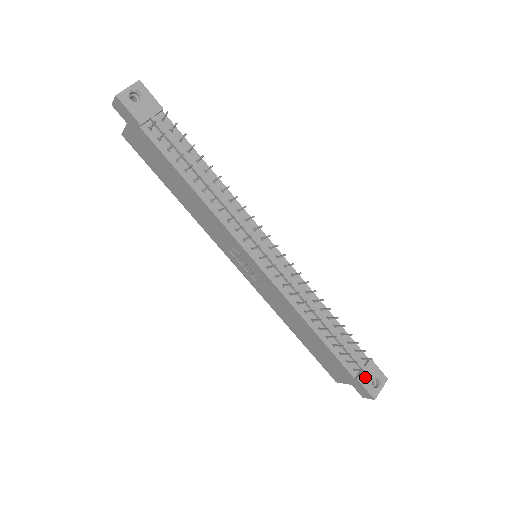
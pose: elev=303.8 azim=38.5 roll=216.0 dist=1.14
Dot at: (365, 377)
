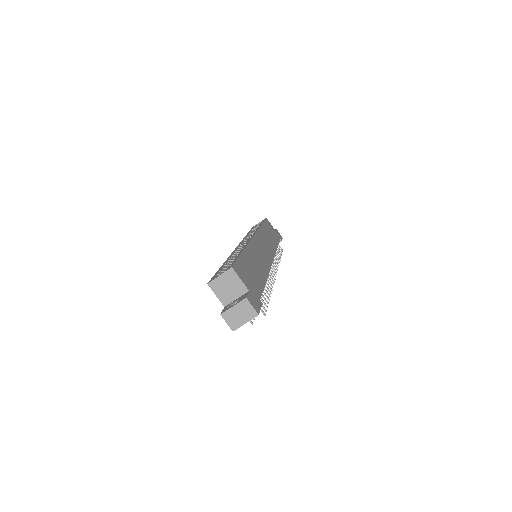
Dot at: occluded
